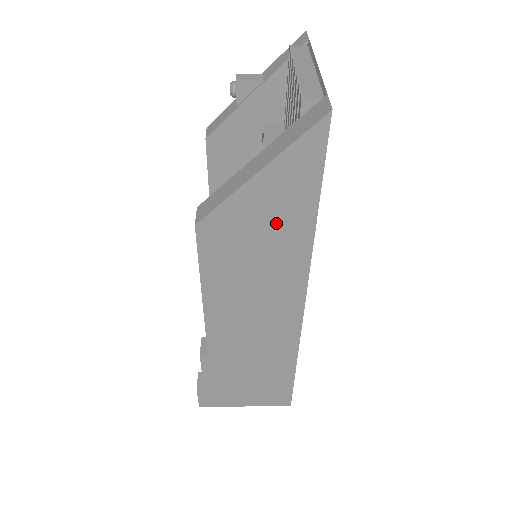
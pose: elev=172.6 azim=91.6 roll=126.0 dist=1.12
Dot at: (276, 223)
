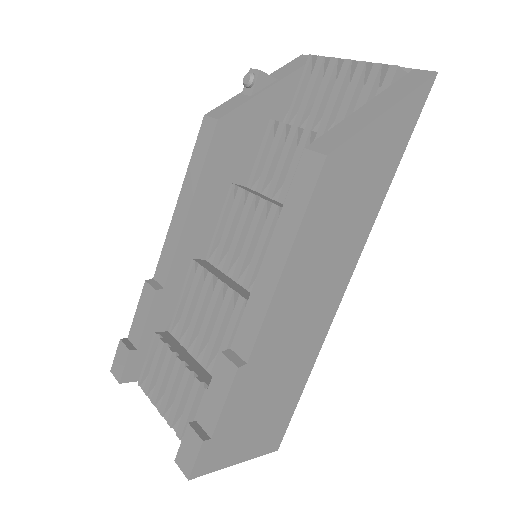
Dot at: (373, 172)
